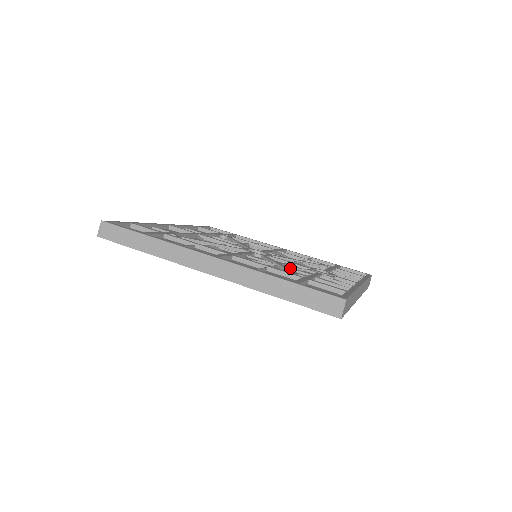
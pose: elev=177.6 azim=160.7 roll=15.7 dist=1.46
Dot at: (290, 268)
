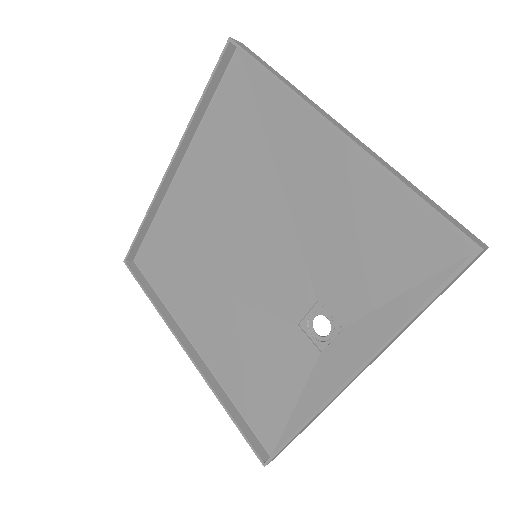
Dot at: (328, 264)
